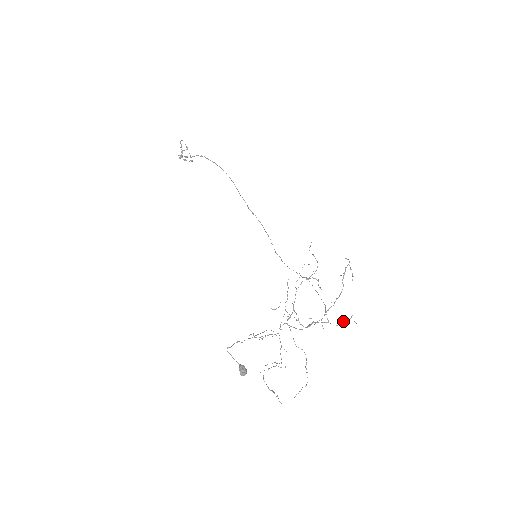
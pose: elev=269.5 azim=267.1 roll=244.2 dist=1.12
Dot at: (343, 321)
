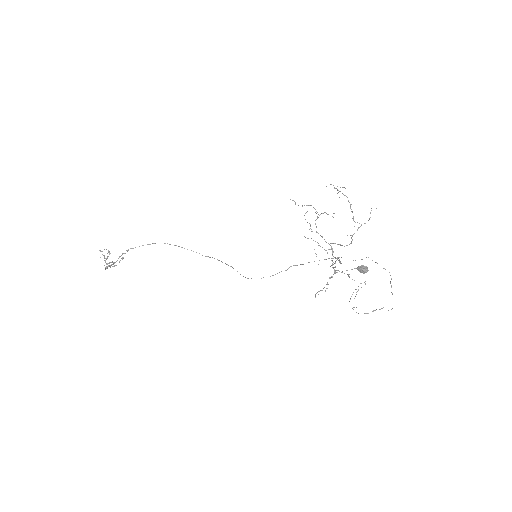
Dot at: occluded
